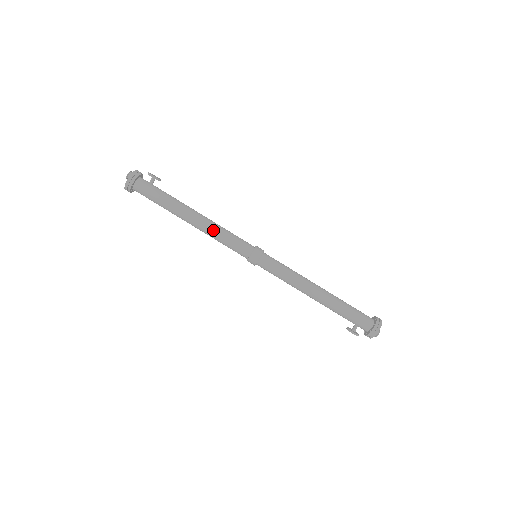
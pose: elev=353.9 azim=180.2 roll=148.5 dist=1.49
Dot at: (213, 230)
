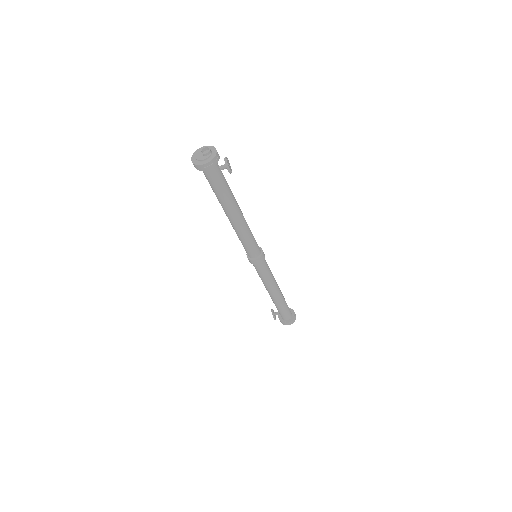
Dot at: (243, 232)
